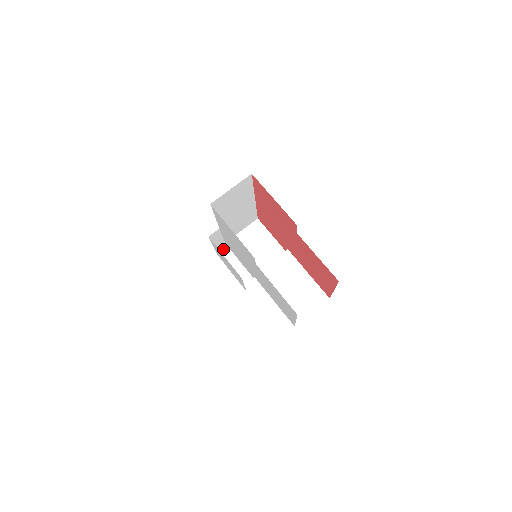
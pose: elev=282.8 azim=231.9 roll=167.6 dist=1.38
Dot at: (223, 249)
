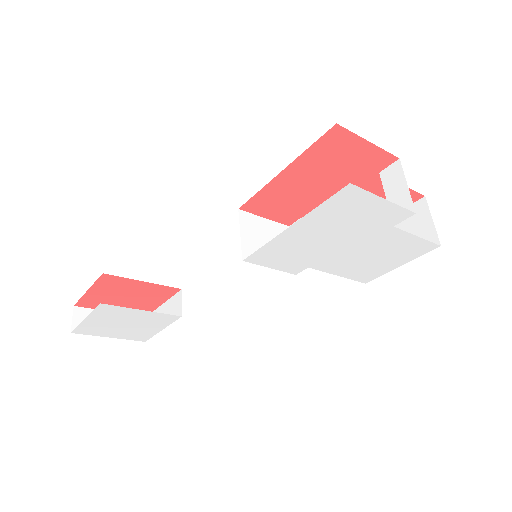
Dot at: (72, 320)
